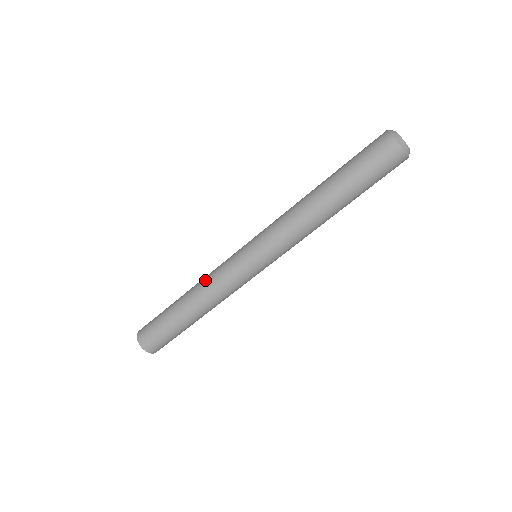
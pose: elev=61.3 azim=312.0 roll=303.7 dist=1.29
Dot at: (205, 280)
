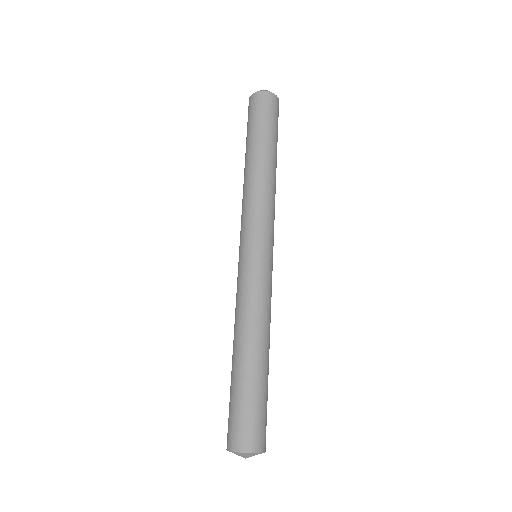
Dot at: (235, 316)
